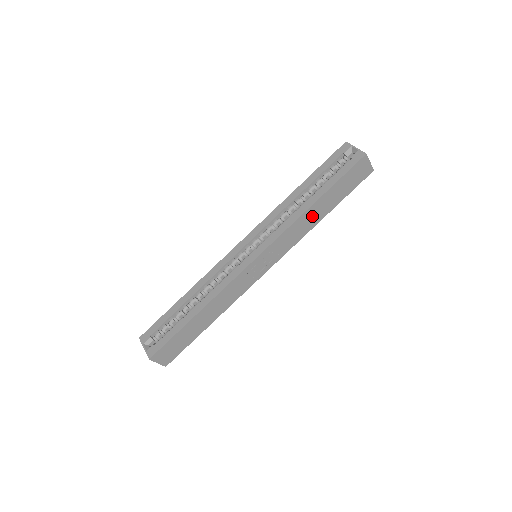
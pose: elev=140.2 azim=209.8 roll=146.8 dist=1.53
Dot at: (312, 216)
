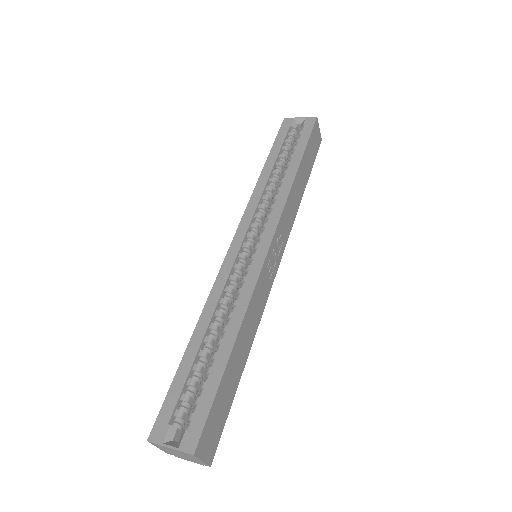
Dot at: (297, 189)
